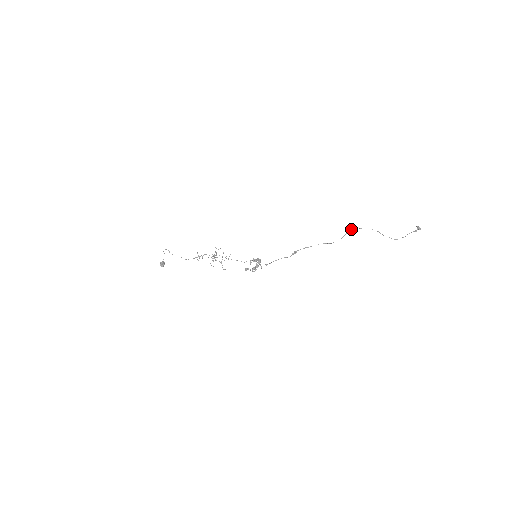
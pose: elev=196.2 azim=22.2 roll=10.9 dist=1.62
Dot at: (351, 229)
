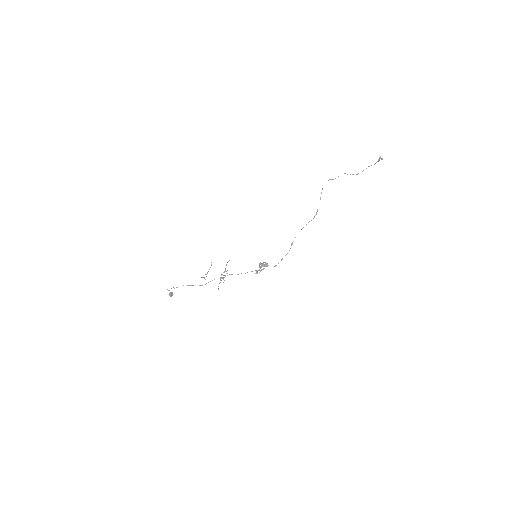
Dot at: occluded
